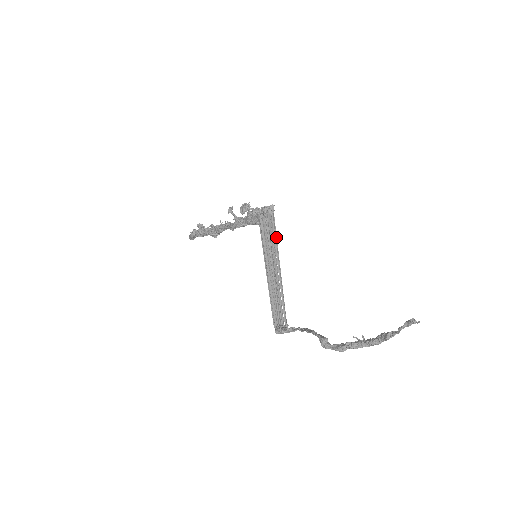
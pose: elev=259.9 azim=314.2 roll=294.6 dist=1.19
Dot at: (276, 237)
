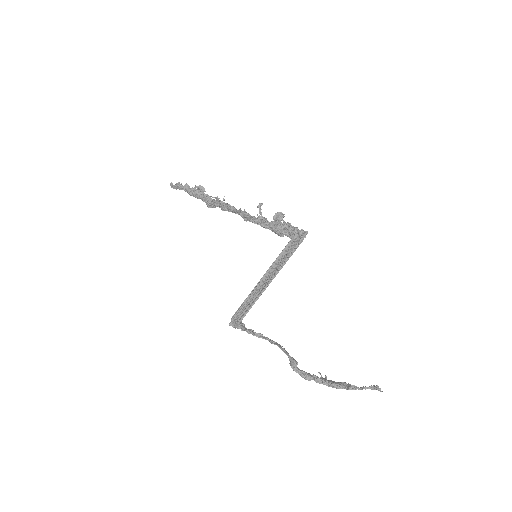
Dot at: (290, 256)
